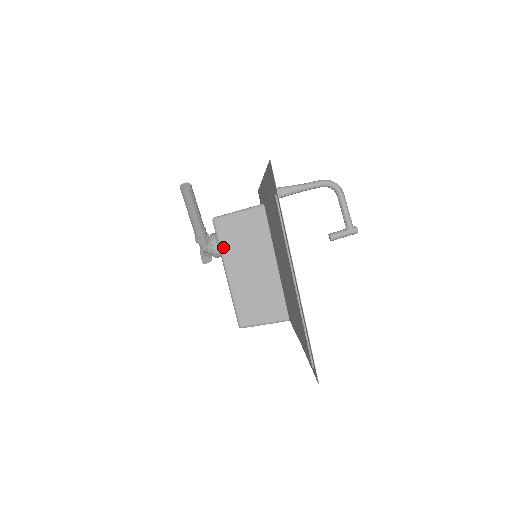
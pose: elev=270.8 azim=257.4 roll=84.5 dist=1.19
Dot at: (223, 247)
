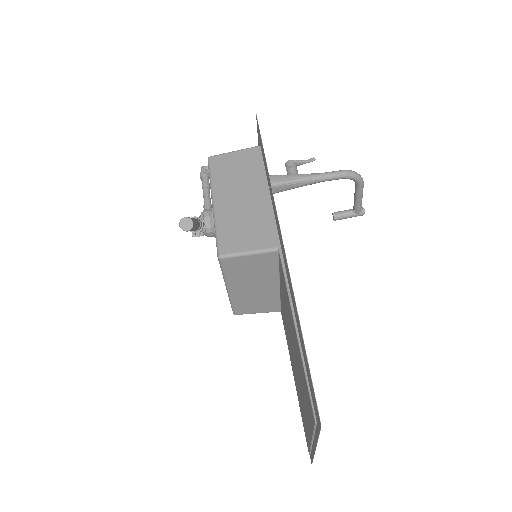
Dot at: (227, 275)
